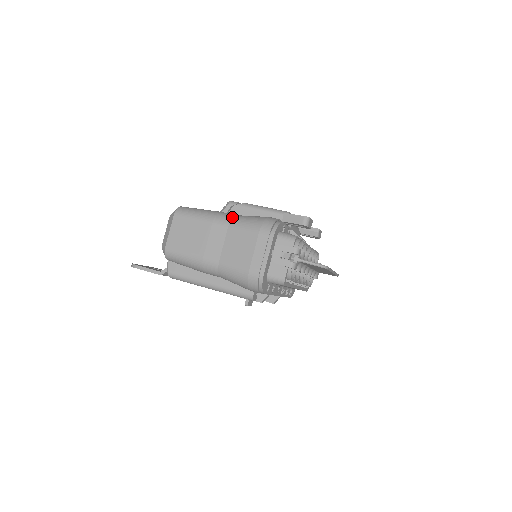
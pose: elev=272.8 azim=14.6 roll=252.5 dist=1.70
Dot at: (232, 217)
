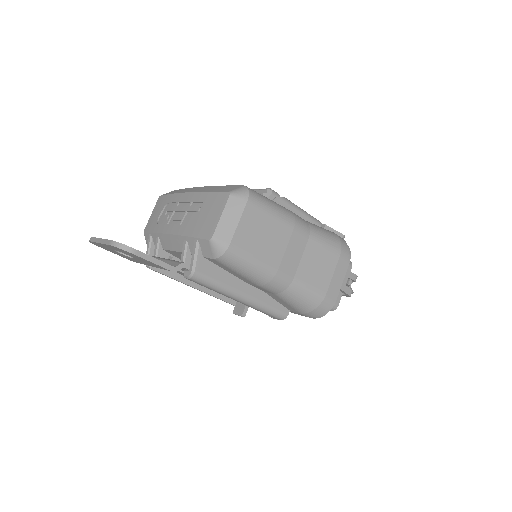
Dot at: (309, 224)
